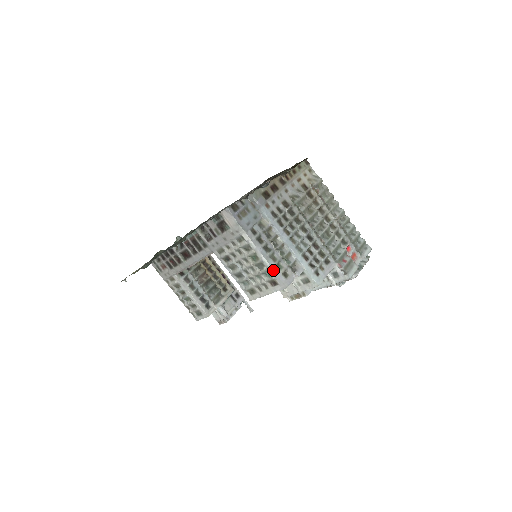
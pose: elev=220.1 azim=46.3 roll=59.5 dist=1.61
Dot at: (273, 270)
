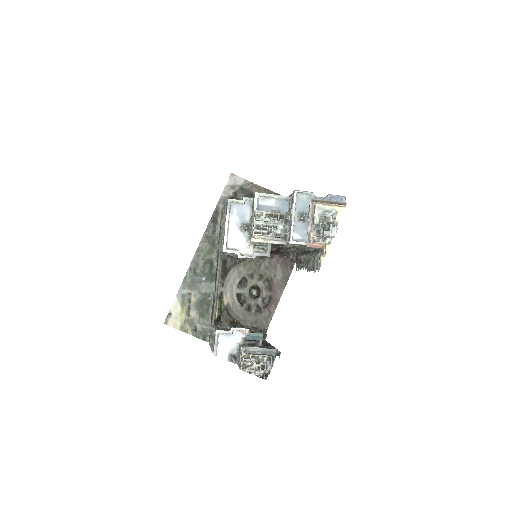
Dot at: occluded
